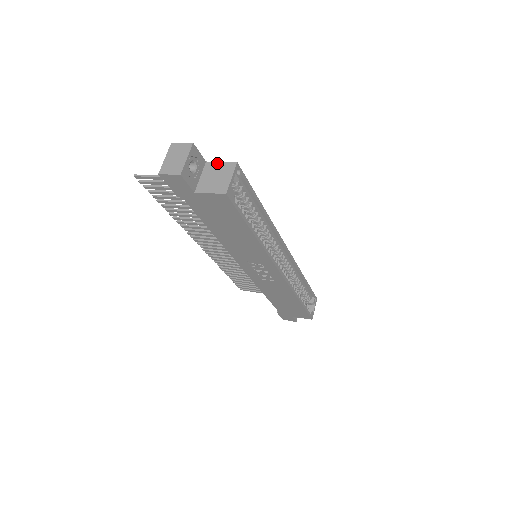
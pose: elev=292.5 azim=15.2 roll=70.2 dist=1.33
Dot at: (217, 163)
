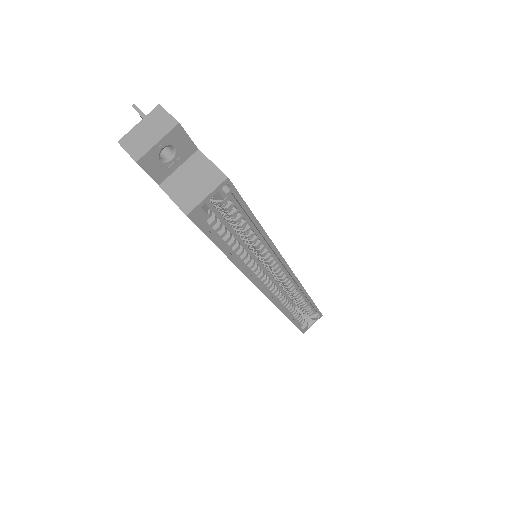
Dot at: (207, 161)
